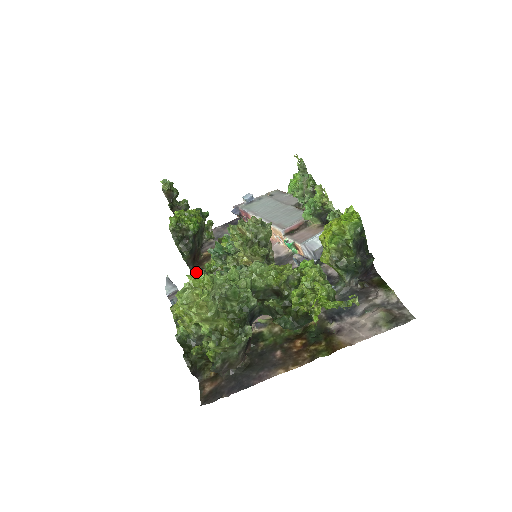
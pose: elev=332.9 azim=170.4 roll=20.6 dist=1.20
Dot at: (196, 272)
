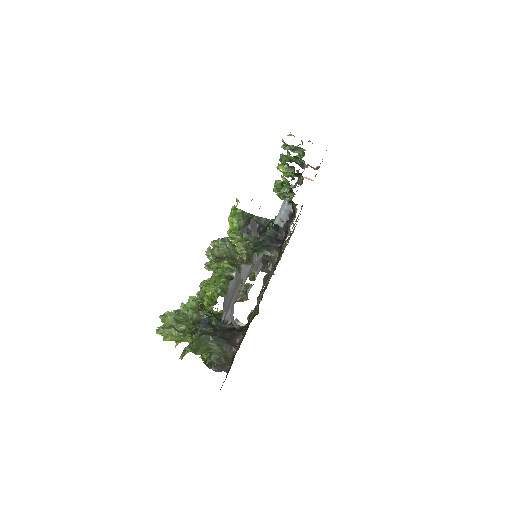
Dot at: occluded
